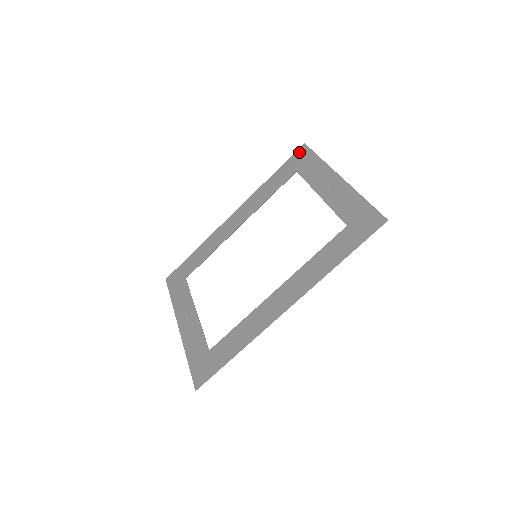
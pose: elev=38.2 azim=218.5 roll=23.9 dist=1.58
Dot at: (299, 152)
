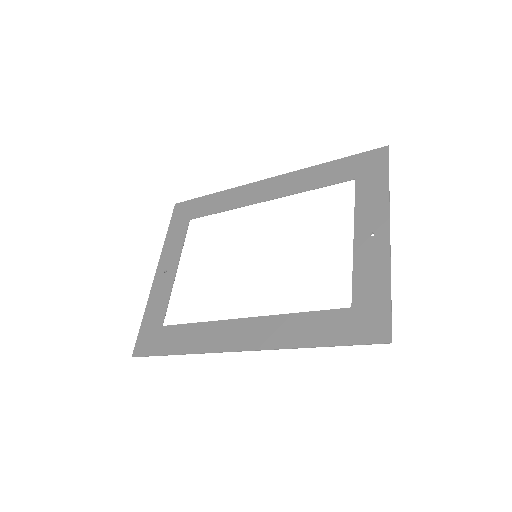
Dot at: (375, 154)
